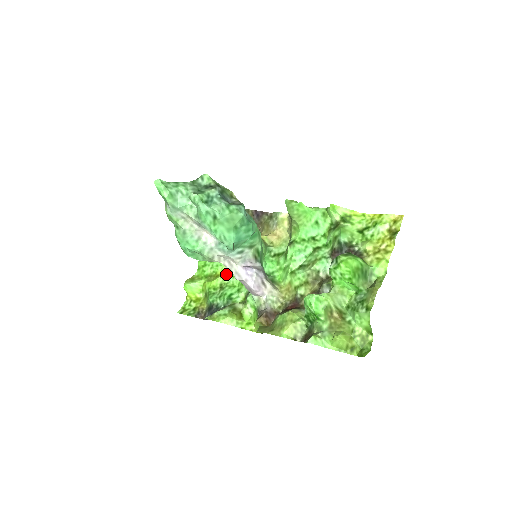
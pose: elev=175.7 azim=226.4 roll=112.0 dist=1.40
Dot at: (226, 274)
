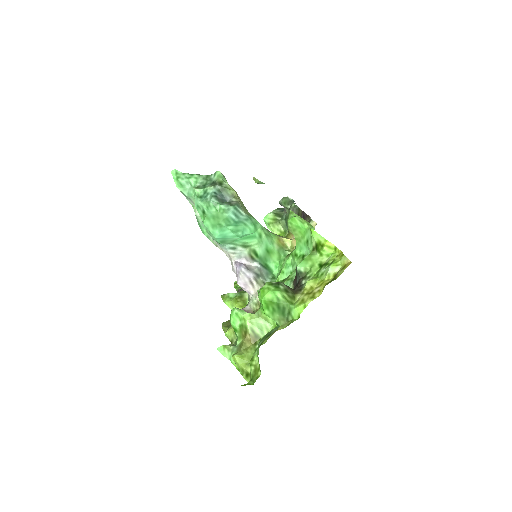
Dot at: occluded
